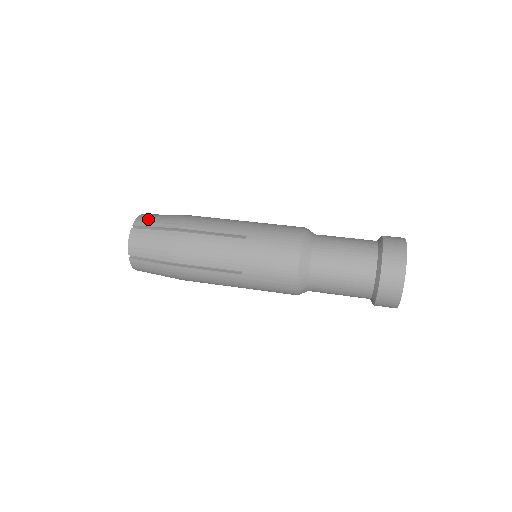
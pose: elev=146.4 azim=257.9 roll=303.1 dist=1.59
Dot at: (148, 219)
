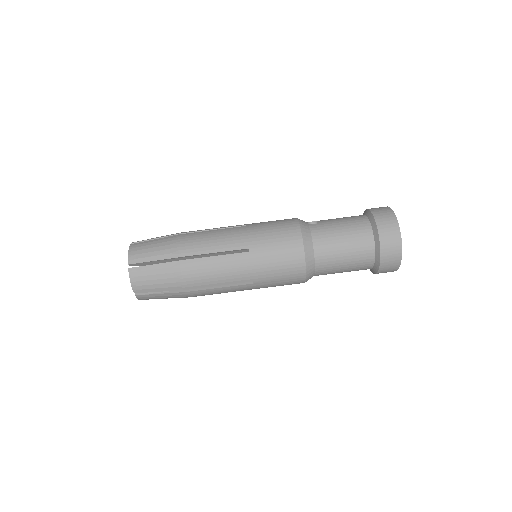
Dot at: (141, 253)
